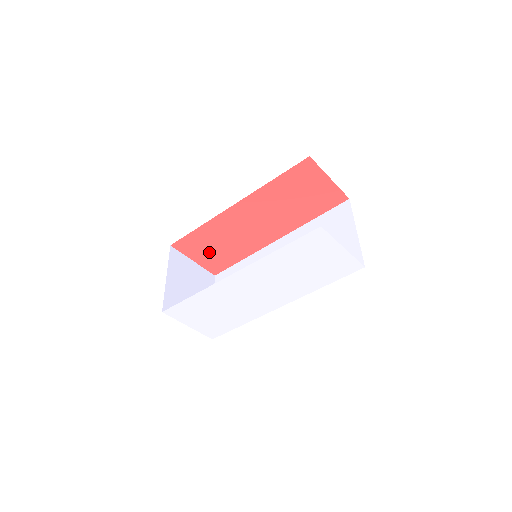
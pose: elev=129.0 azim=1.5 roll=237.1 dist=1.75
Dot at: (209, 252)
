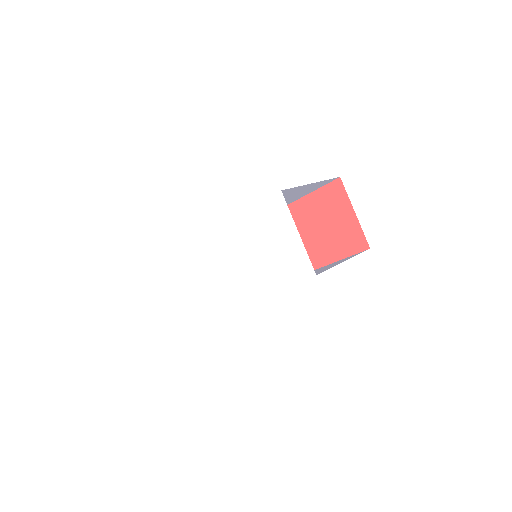
Dot at: occluded
